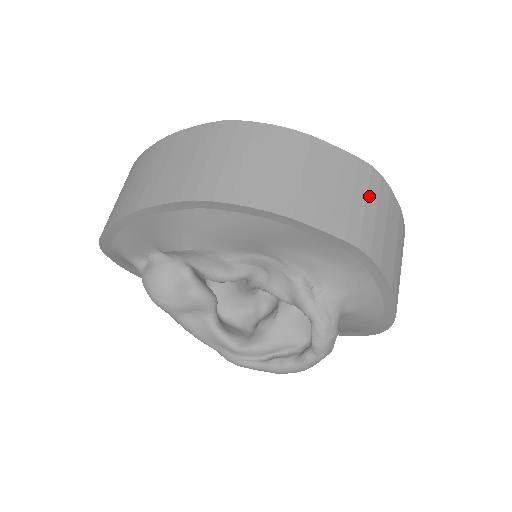
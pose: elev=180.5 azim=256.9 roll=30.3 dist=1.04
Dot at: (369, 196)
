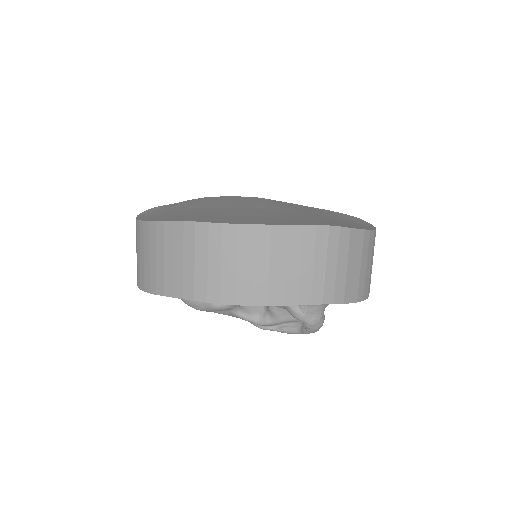
Dot at: (329, 255)
